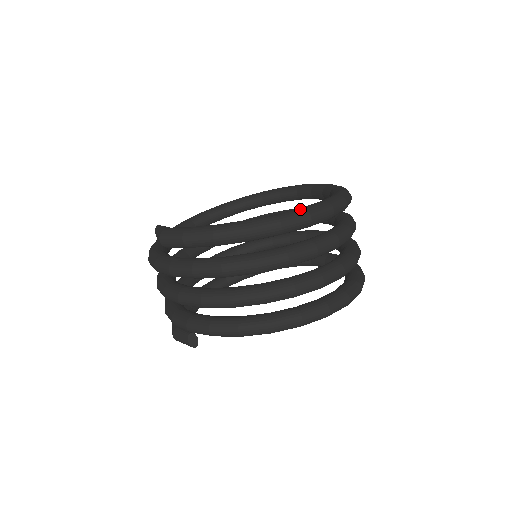
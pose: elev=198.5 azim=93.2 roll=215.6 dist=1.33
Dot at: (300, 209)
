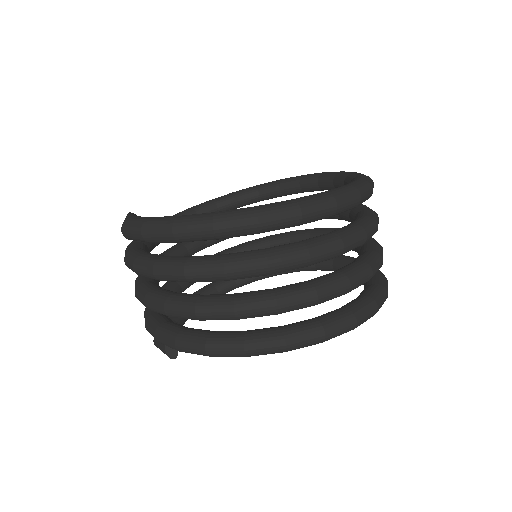
Dot at: (288, 201)
